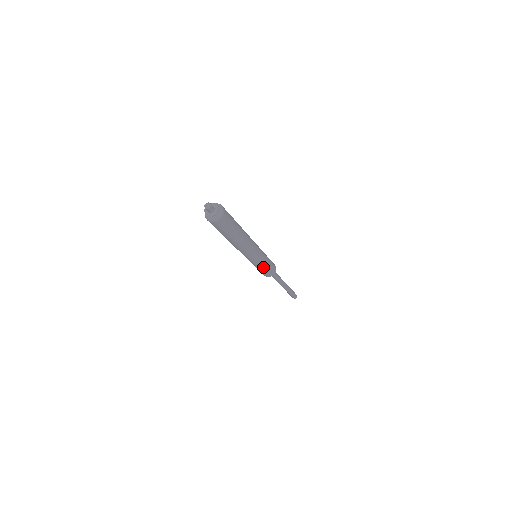
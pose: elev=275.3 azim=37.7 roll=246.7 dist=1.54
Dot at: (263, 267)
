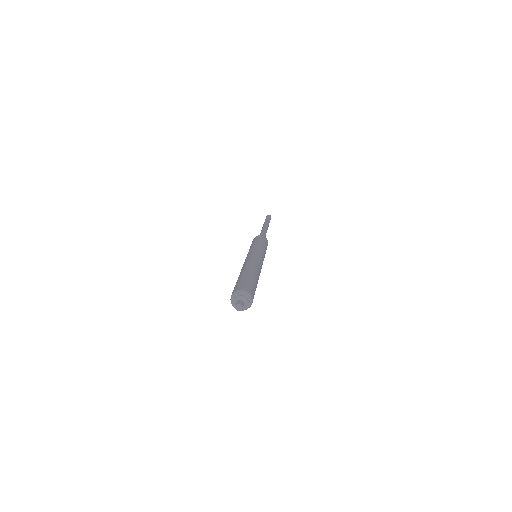
Dot at: occluded
